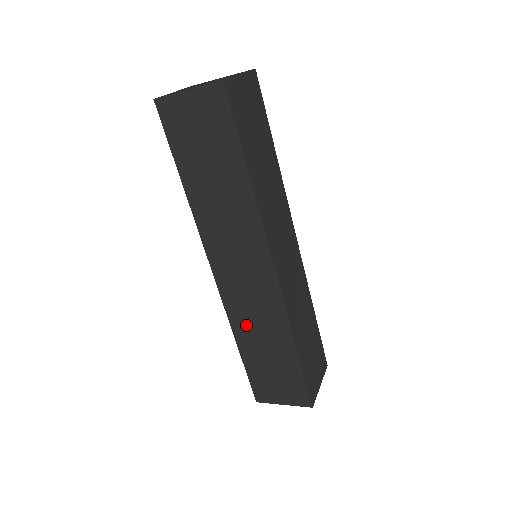
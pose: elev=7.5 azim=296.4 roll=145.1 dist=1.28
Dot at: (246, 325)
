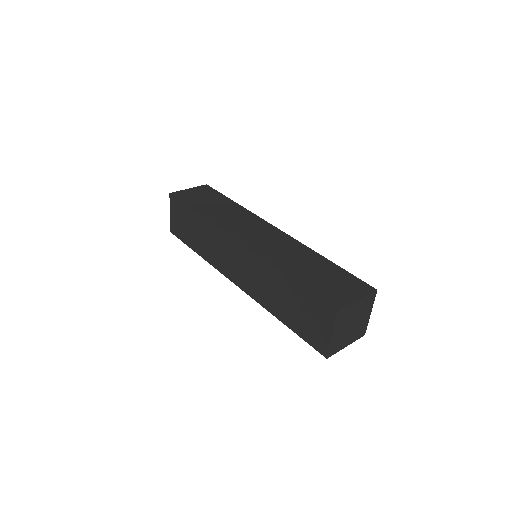
Dot at: (265, 296)
